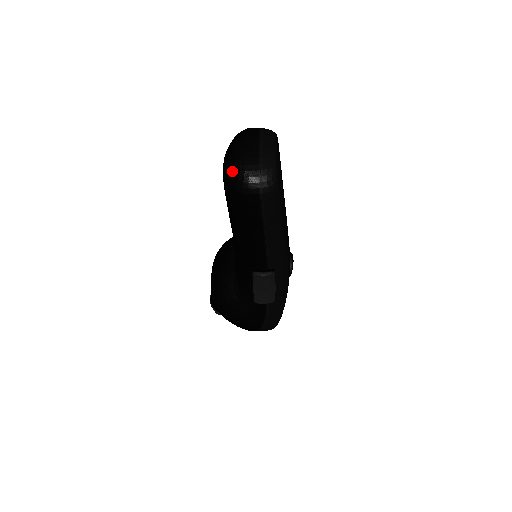
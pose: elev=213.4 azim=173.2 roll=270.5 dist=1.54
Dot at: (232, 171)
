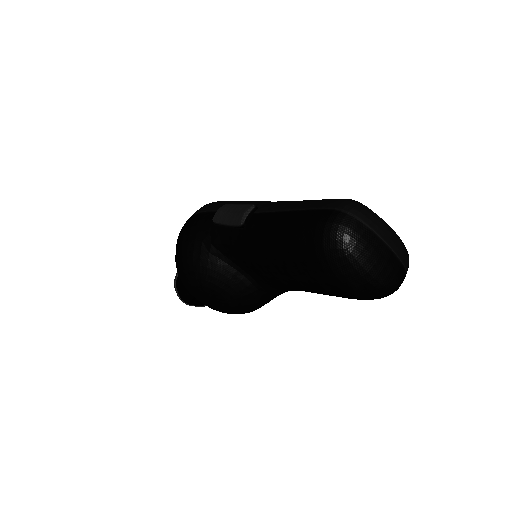
Dot at: (379, 292)
